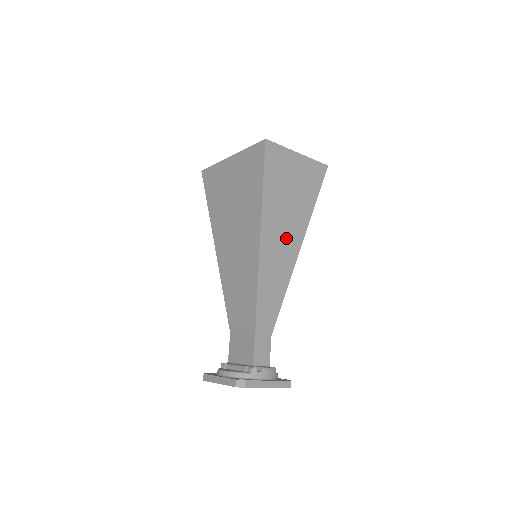
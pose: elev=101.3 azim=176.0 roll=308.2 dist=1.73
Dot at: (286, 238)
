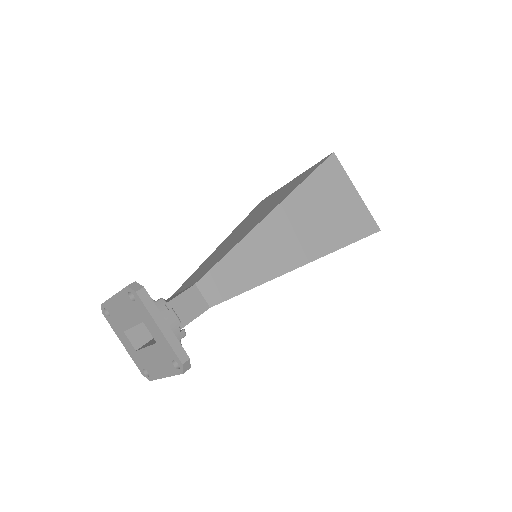
Dot at: (298, 239)
